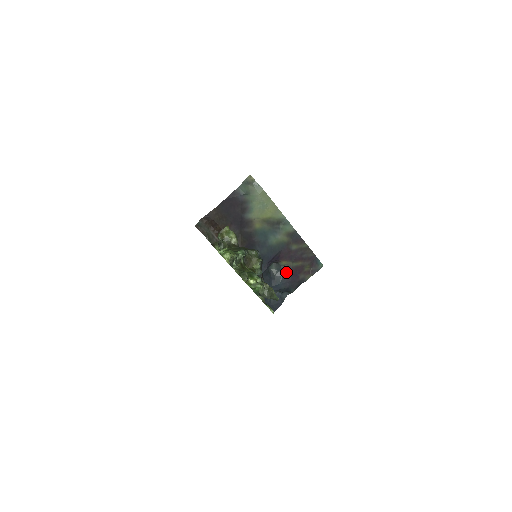
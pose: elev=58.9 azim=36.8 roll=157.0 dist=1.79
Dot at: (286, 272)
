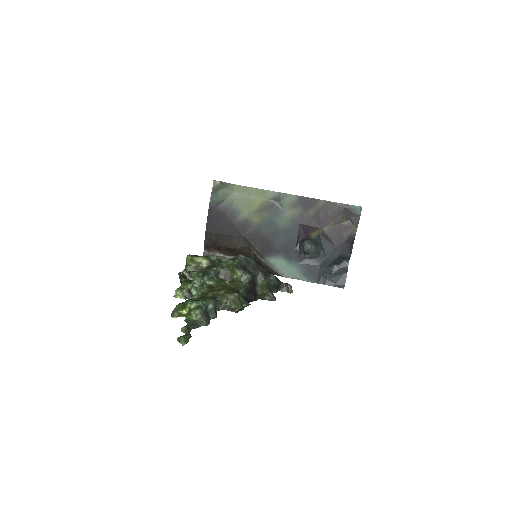
Dot at: (324, 242)
